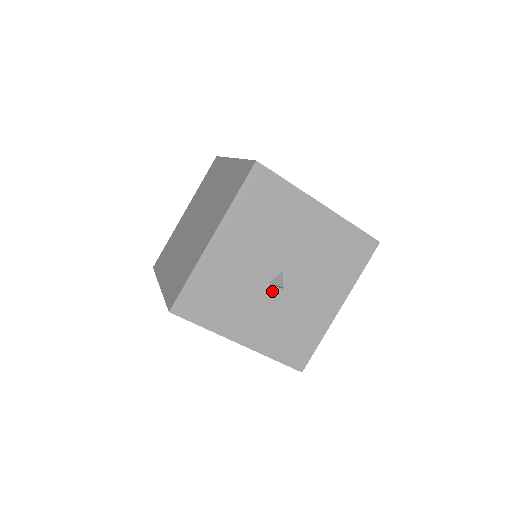
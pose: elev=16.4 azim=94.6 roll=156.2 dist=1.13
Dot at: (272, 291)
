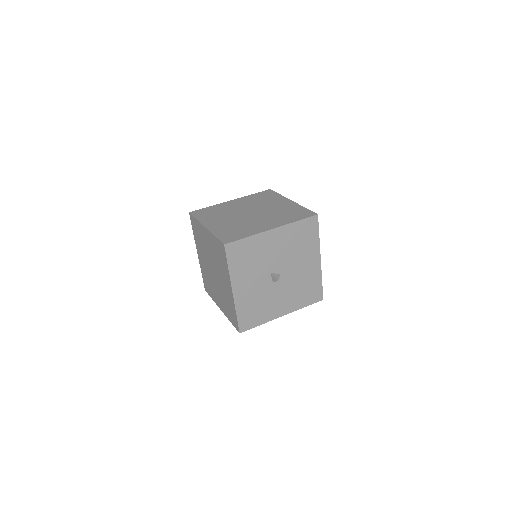
Dot at: (268, 279)
